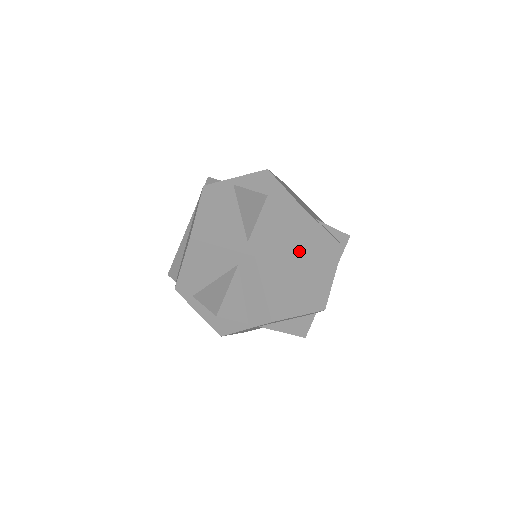
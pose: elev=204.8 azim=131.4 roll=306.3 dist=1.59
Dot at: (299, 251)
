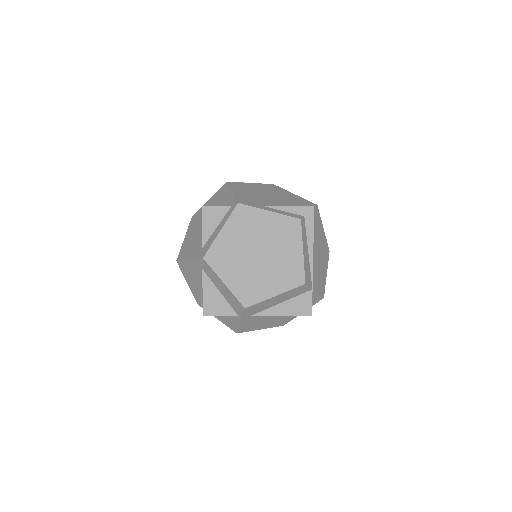
Dot at: (249, 240)
